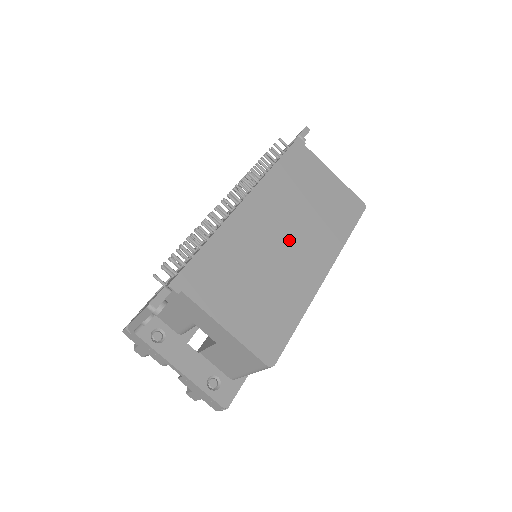
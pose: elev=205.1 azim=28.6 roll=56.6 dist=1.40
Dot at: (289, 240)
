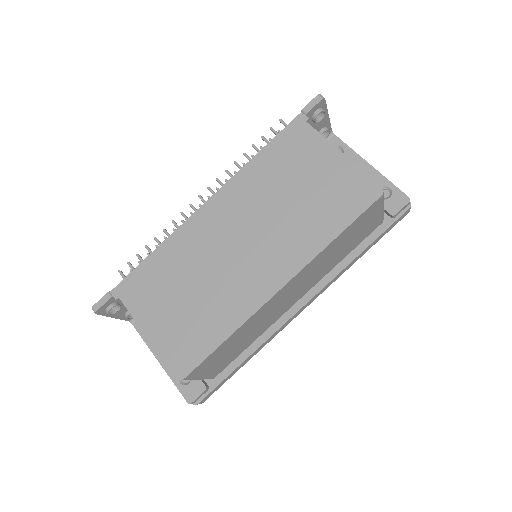
Dot at: (244, 246)
